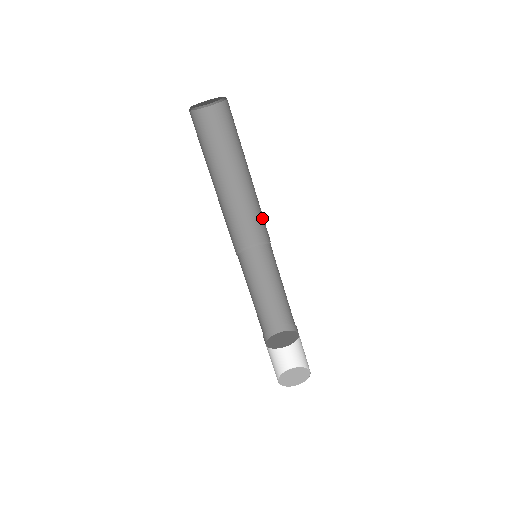
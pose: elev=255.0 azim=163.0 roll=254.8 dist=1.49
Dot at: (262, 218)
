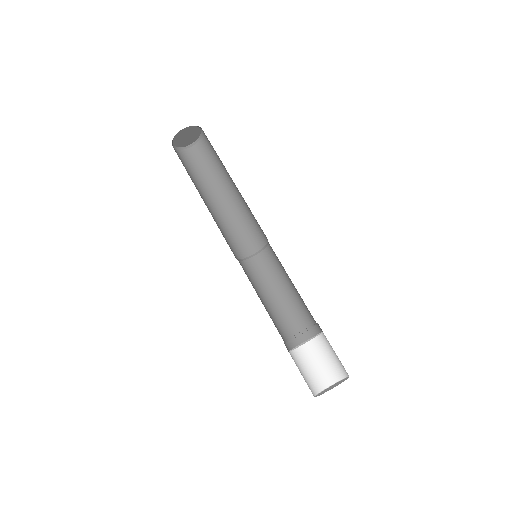
Dot at: (254, 223)
